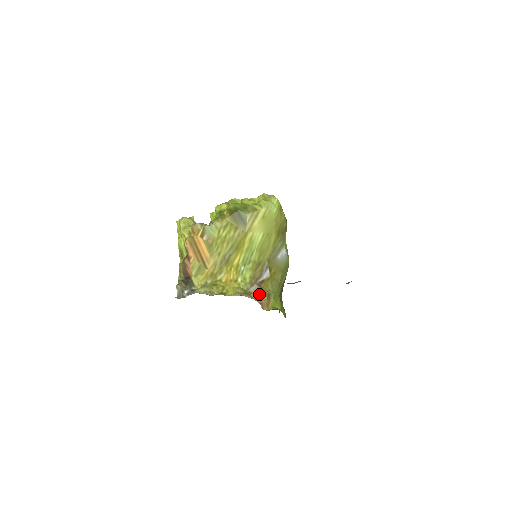
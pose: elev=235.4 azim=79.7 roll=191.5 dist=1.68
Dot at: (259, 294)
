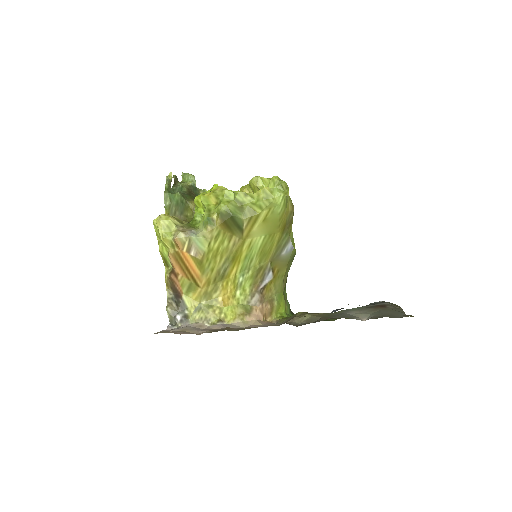
Dot at: (261, 305)
